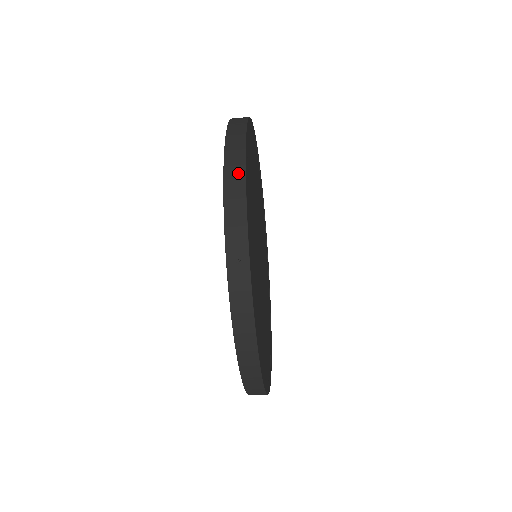
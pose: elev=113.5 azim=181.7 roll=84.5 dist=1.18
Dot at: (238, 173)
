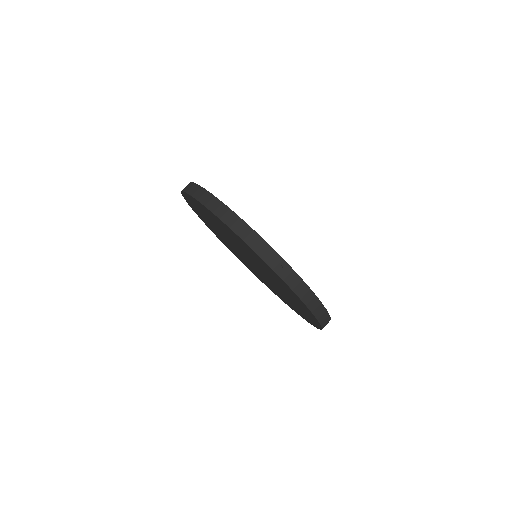
Dot at: (239, 223)
